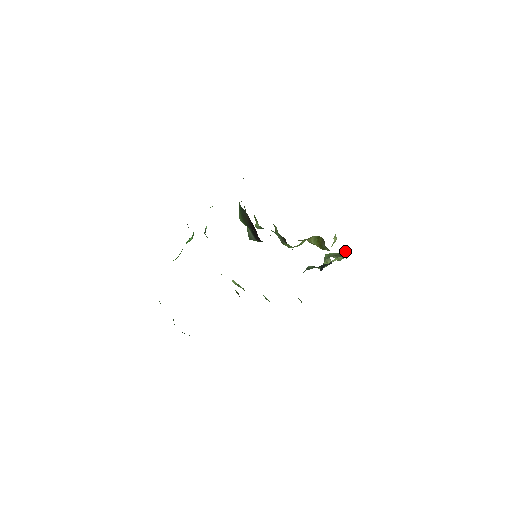
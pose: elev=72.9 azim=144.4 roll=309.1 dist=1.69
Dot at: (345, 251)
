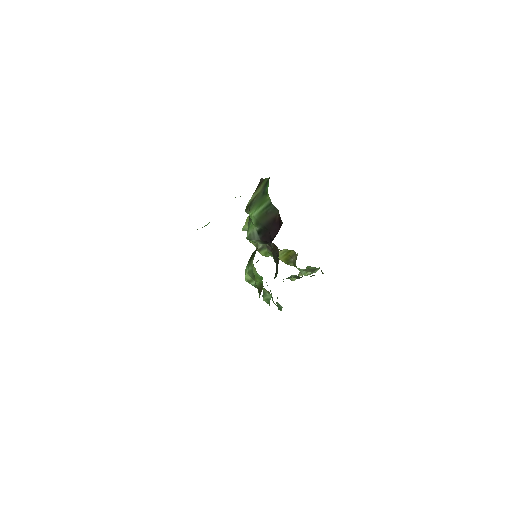
Dot at: occluded
